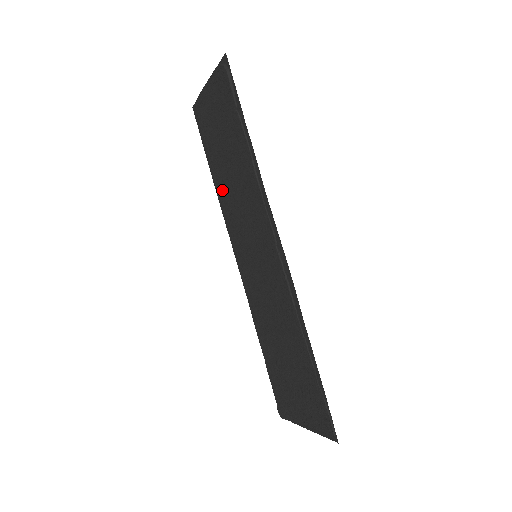
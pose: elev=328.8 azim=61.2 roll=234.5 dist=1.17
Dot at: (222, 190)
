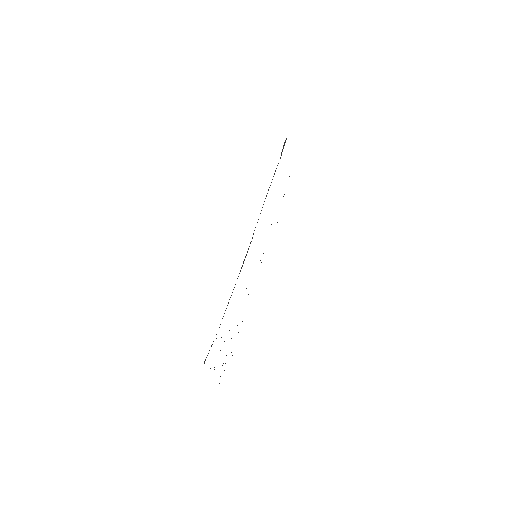
Dot at: occluded
